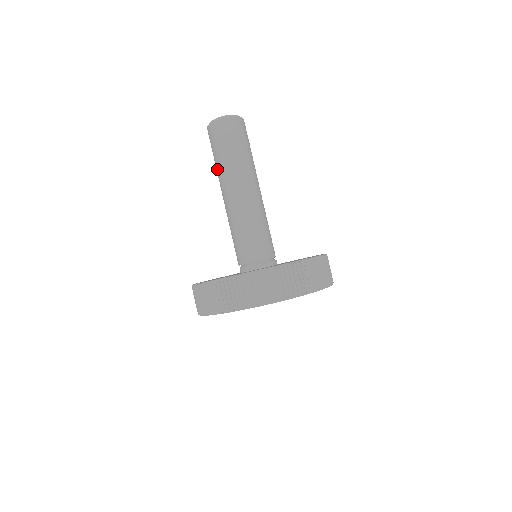
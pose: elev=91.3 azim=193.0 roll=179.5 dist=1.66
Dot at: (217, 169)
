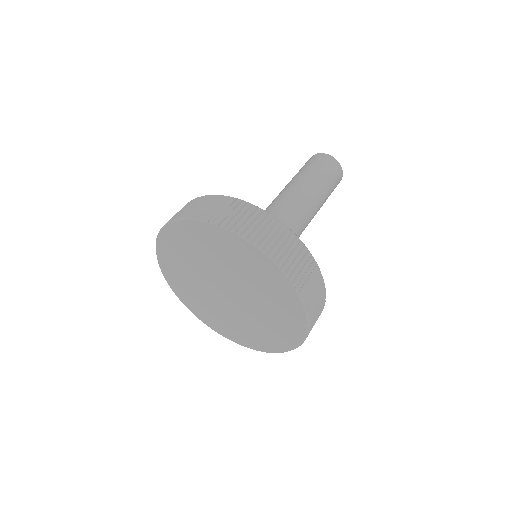
Dot at: (297, 177)
